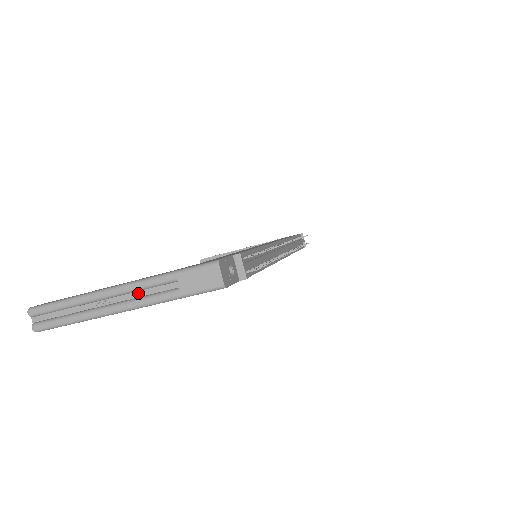
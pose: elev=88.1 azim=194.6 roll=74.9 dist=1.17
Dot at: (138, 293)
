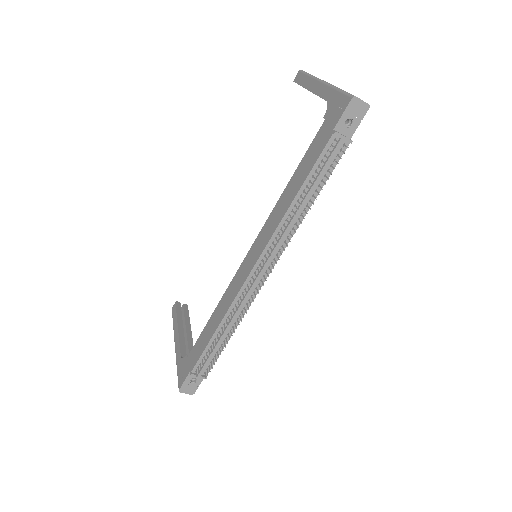
Dot at: occluded
